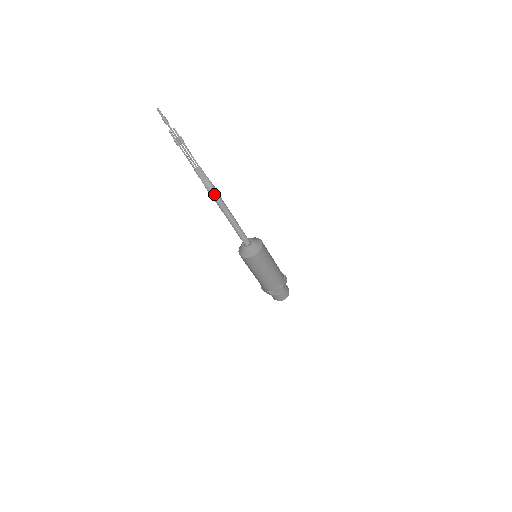
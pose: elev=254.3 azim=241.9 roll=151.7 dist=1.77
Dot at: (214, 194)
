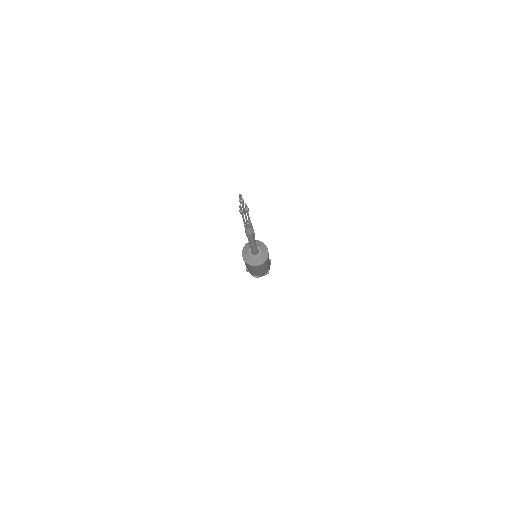
Dot at: (251, 236)
